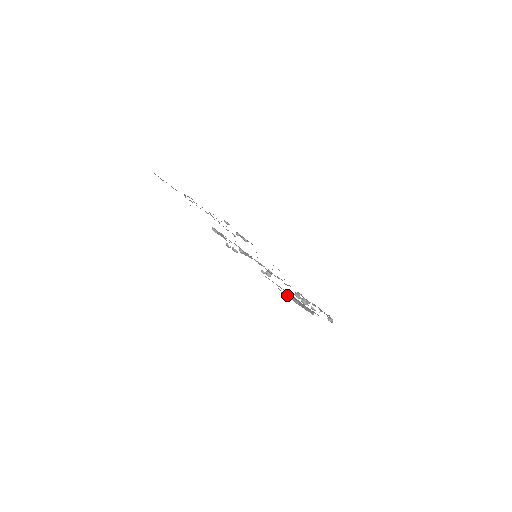
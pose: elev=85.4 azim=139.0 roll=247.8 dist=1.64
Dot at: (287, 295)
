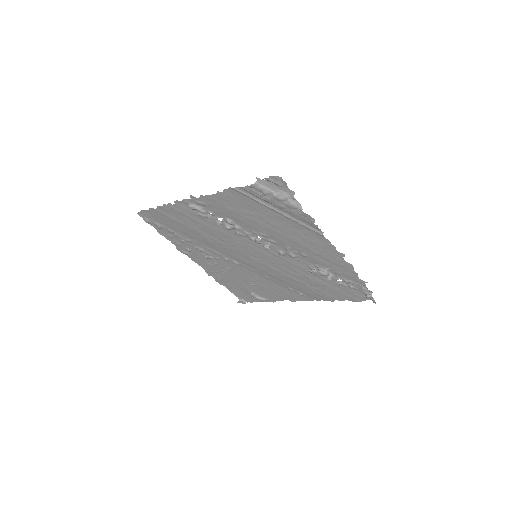
Dot at: (260, 186)
